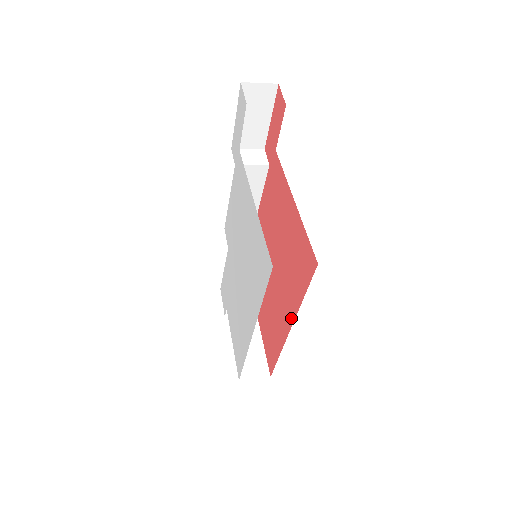
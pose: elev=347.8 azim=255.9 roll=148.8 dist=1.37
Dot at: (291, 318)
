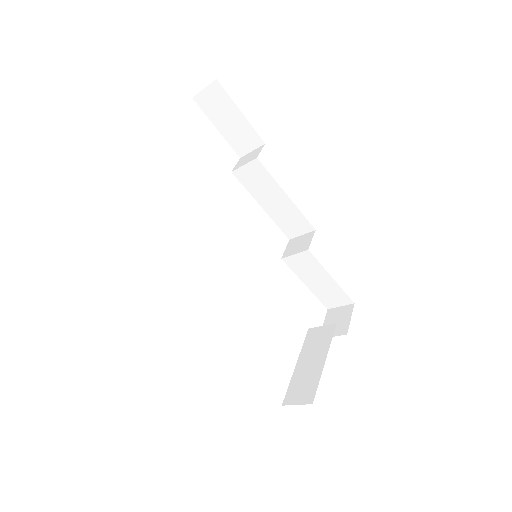
Dot at: occluded
